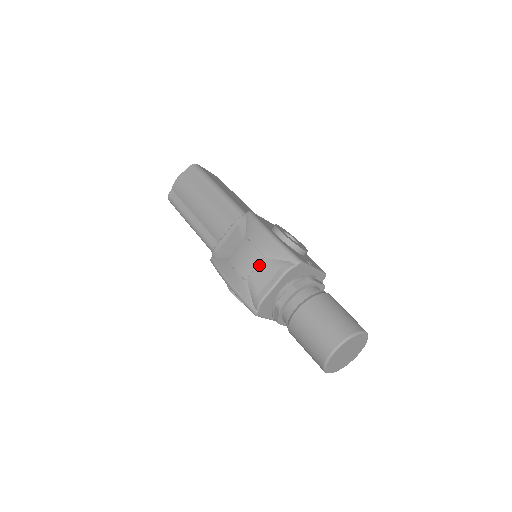
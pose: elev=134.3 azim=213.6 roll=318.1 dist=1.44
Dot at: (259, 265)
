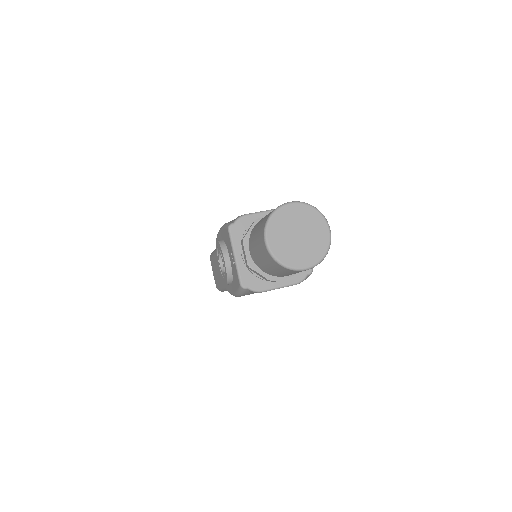
Dot at: occluded
